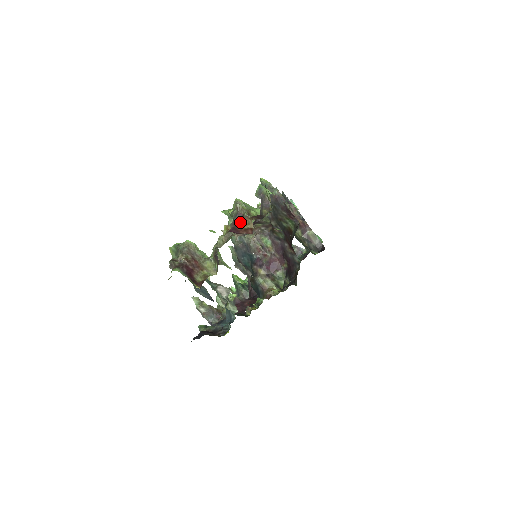
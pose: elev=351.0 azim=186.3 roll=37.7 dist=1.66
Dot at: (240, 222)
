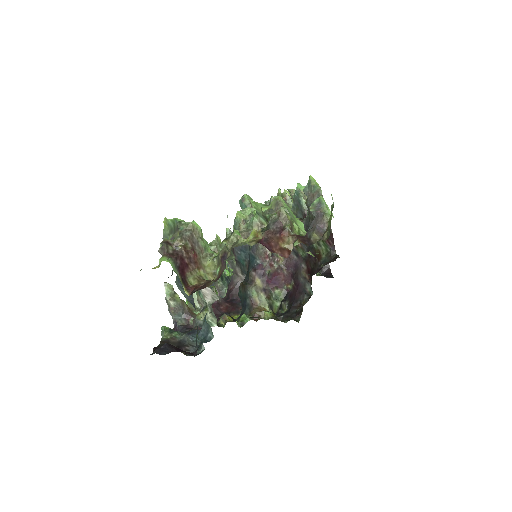
Dot at: (277, 235)
